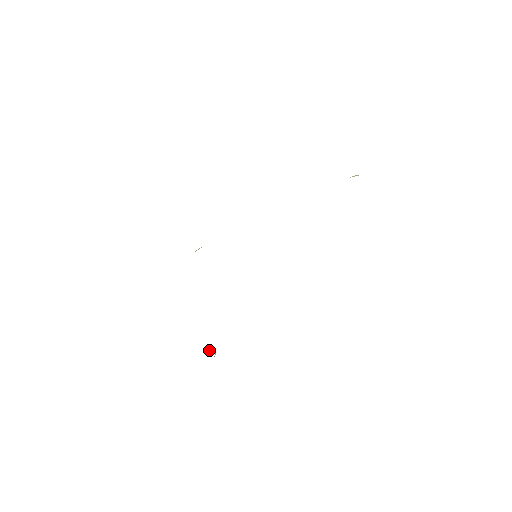
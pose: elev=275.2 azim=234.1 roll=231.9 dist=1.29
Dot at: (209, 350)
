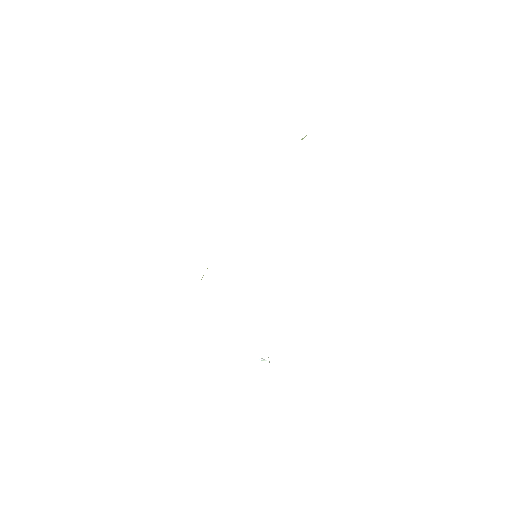
Dot at: (261, 359)
